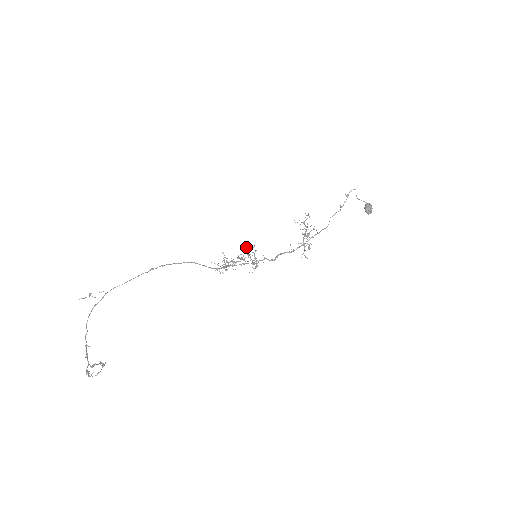
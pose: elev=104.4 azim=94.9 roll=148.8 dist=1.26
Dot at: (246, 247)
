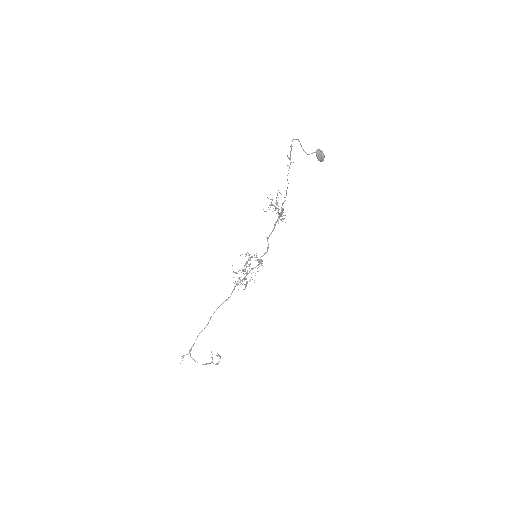
Dot at: occluded
